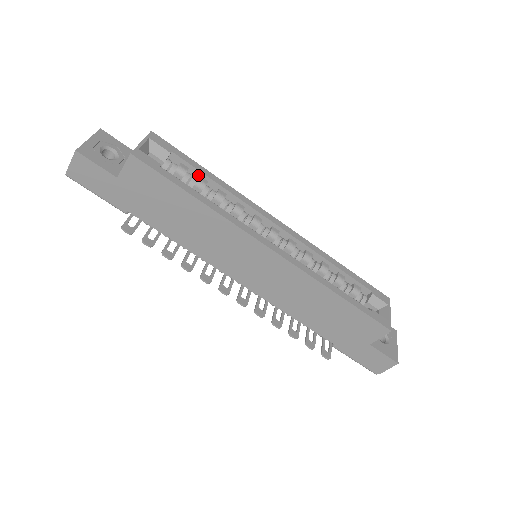
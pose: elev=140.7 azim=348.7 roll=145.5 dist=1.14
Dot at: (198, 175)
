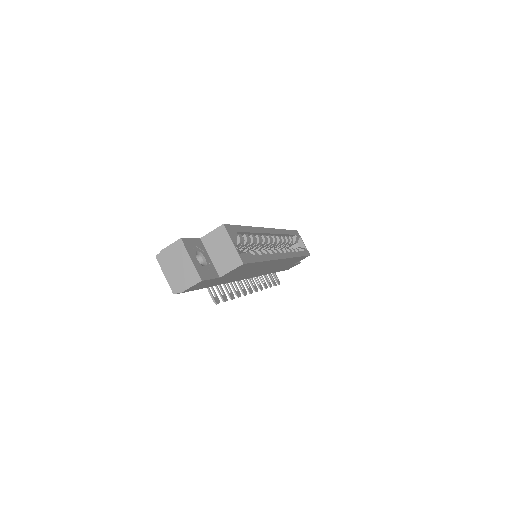
Dot at: (244, 234)
